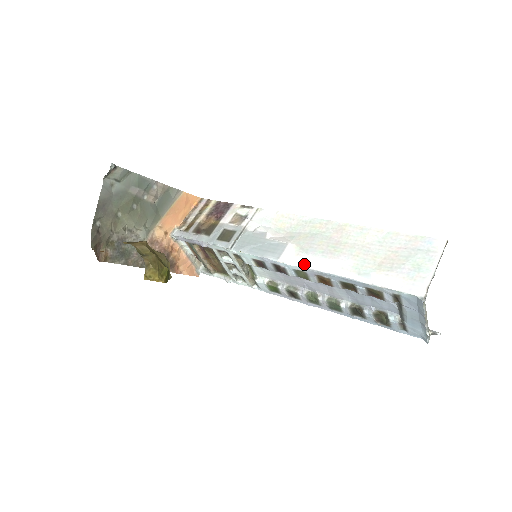
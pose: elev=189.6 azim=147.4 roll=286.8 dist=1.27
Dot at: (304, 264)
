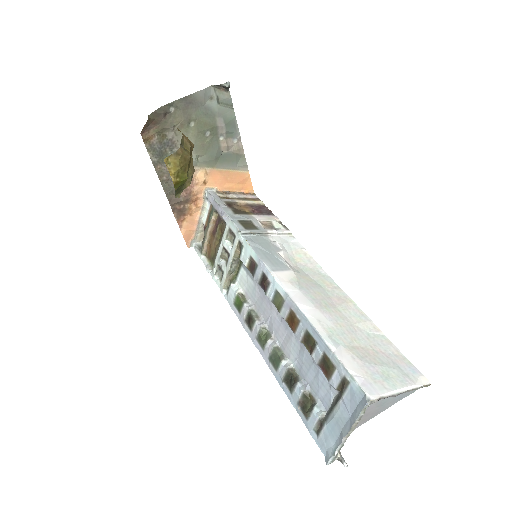
Dot at: (290, 291)
